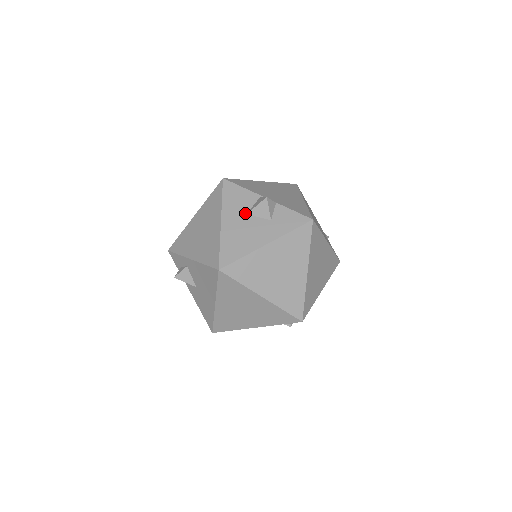
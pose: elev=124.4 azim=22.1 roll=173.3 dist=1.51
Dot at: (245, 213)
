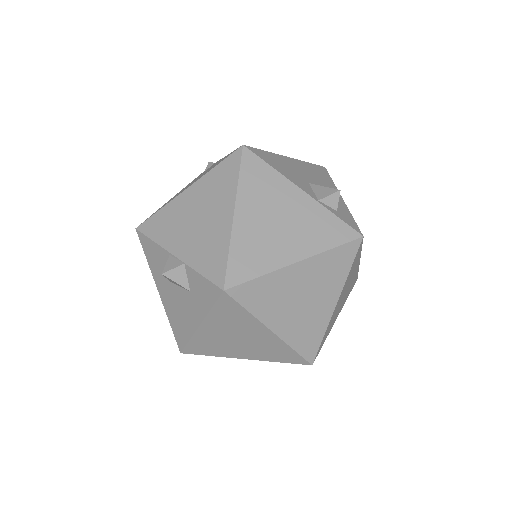
Dot at: (168, 280)
